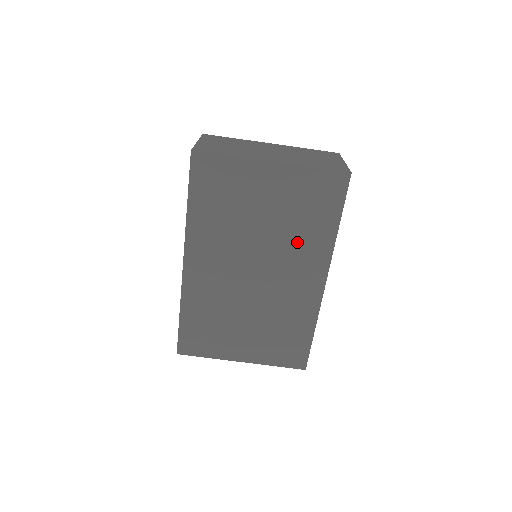
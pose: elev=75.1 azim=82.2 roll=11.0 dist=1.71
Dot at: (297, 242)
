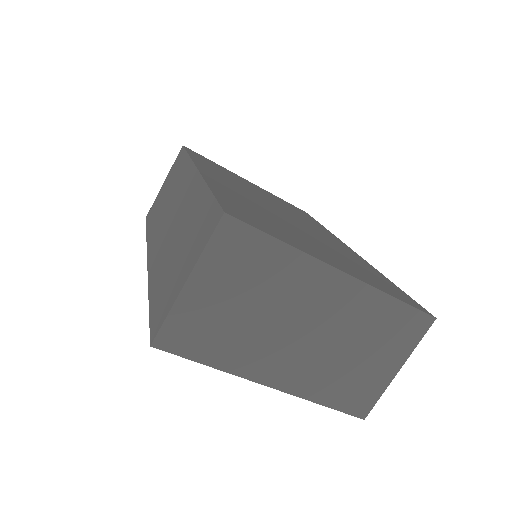
Dot at: occluded
